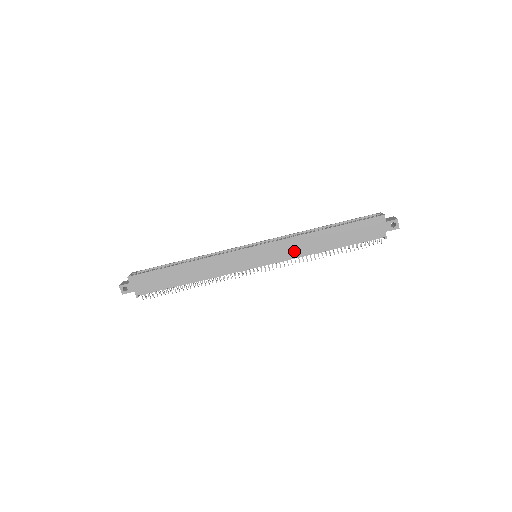
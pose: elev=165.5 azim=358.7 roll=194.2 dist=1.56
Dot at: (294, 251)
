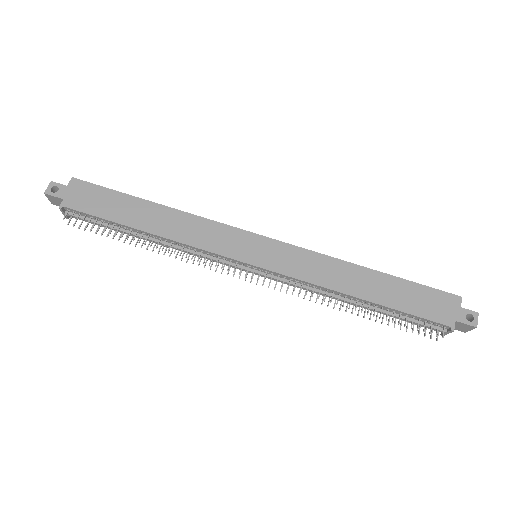
Dot at: (314, 273)
